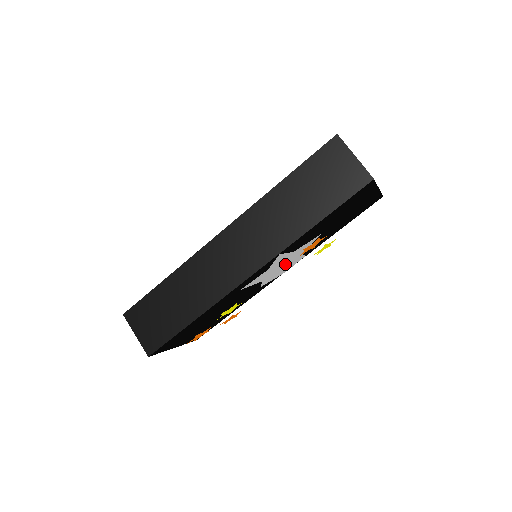
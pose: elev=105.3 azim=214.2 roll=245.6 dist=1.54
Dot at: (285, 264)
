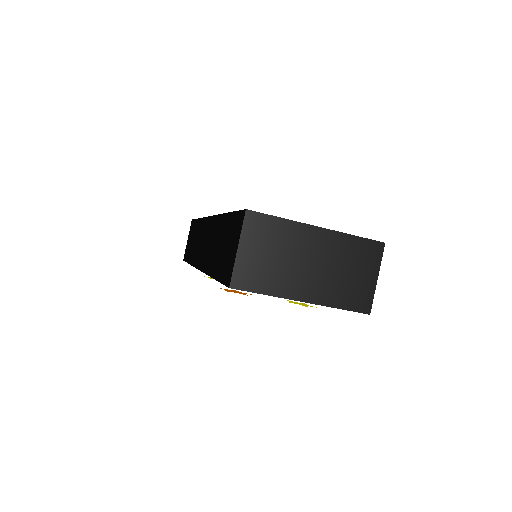
Dot at: occluded
